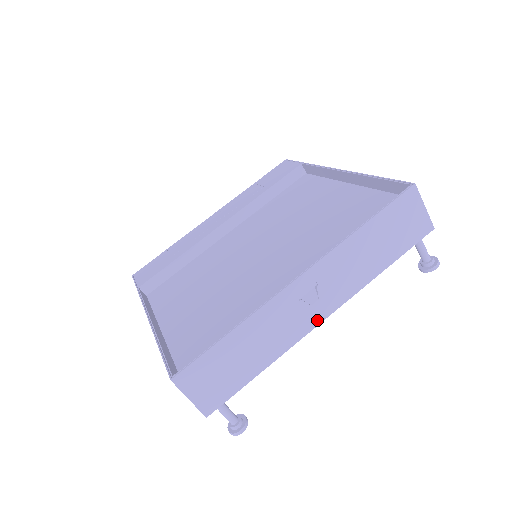
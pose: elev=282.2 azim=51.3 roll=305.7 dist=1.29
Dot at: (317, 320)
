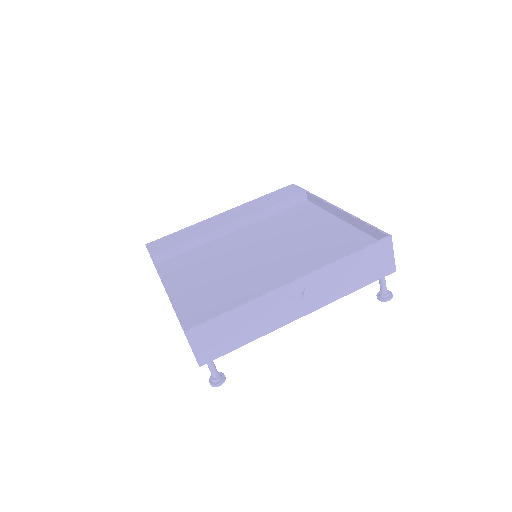
Dot at: (297, 316)
